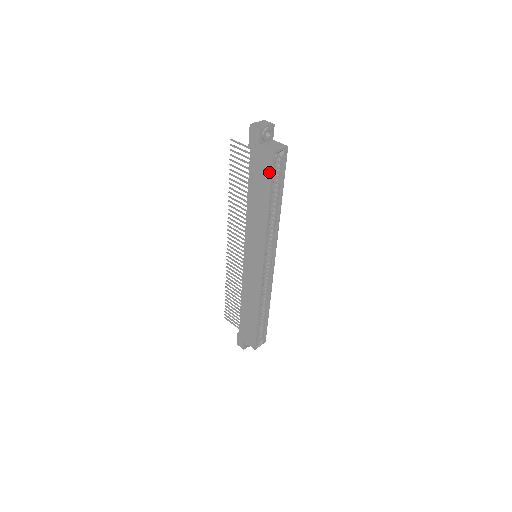
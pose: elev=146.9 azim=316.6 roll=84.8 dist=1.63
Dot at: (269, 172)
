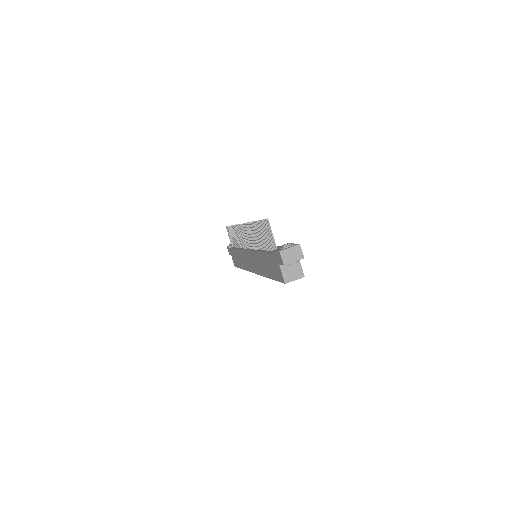
Dot at: (277, 278)
